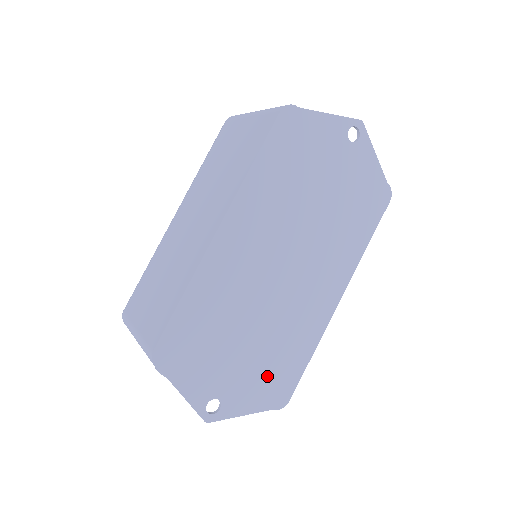
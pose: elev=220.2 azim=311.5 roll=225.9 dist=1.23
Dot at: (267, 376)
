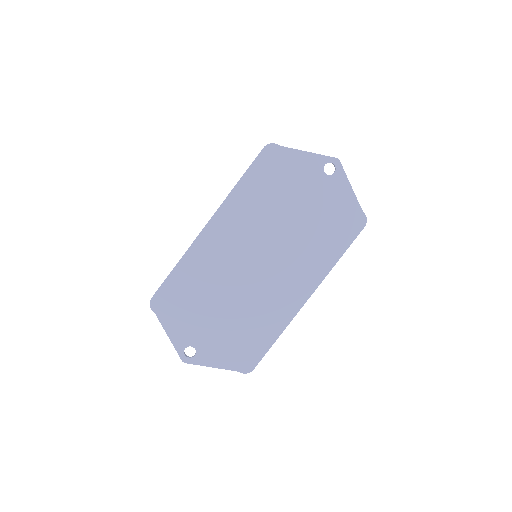
Dot at: (235, 343)
